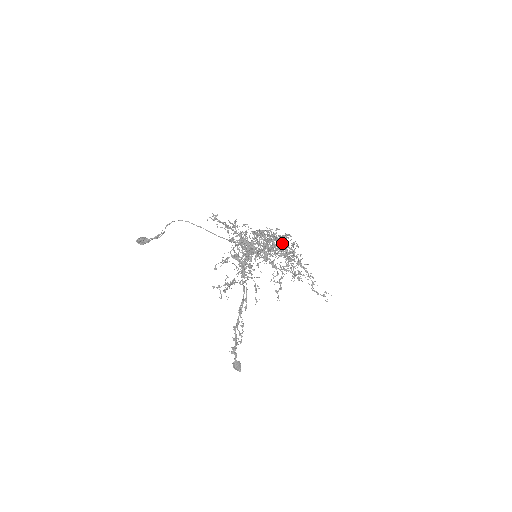
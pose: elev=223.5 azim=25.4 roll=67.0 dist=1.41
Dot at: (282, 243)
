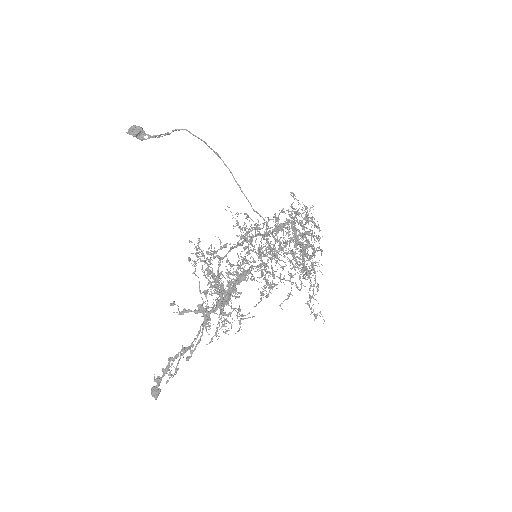
Dot at: occluded
